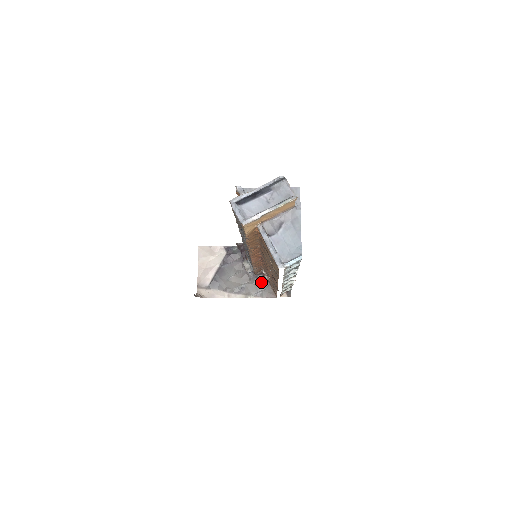
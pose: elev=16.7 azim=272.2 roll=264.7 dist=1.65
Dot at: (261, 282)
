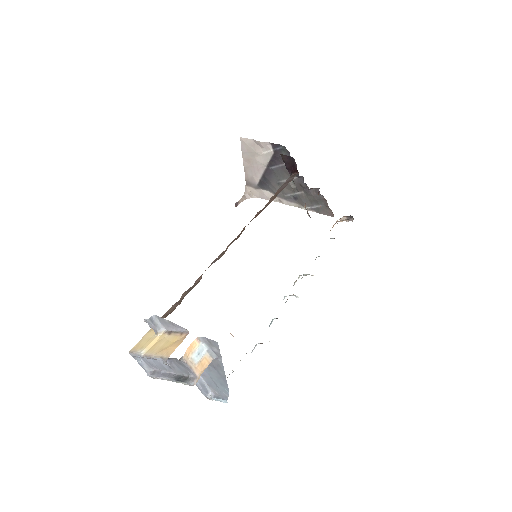
Dot at: (316, 197)
